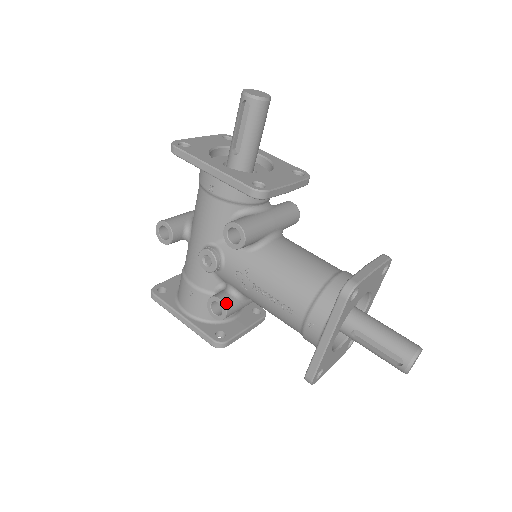
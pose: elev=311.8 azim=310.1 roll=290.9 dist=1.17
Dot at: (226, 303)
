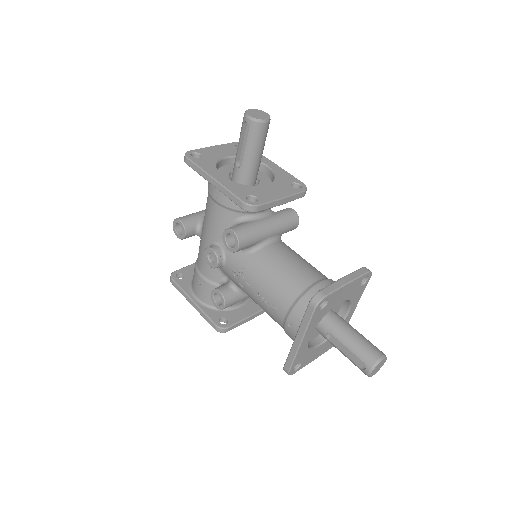
Dot at: (225, 296)
